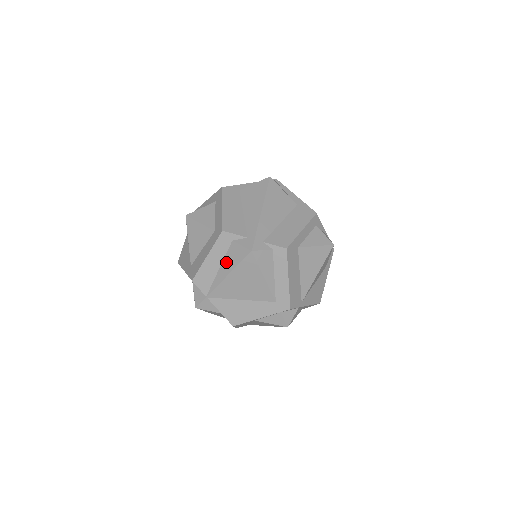
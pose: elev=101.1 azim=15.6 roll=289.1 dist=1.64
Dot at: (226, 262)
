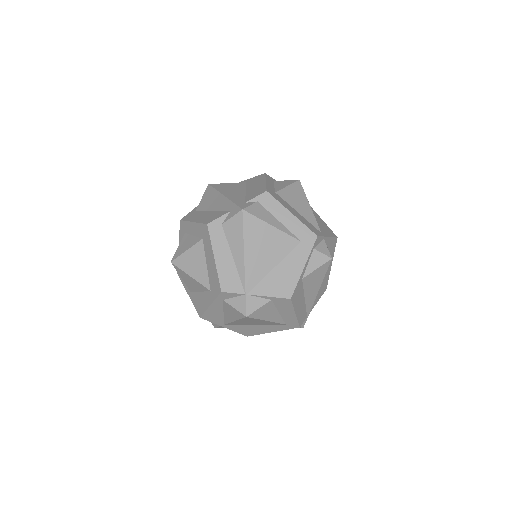
Dot at: (233, 245)
